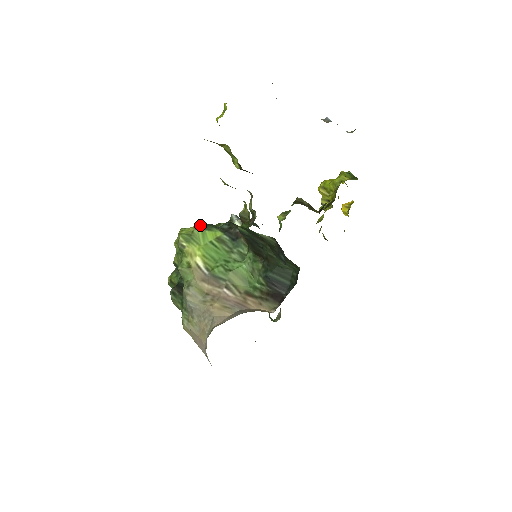
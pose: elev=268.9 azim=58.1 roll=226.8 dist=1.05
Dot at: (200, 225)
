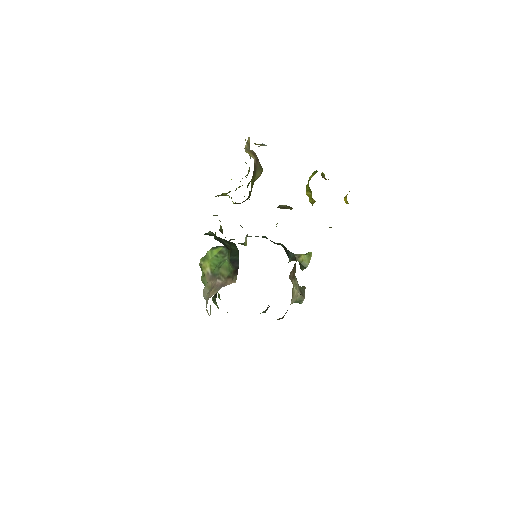
Dot at: (211, 248)
